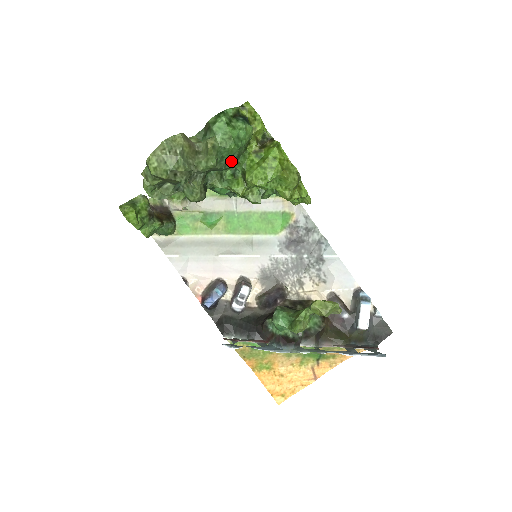
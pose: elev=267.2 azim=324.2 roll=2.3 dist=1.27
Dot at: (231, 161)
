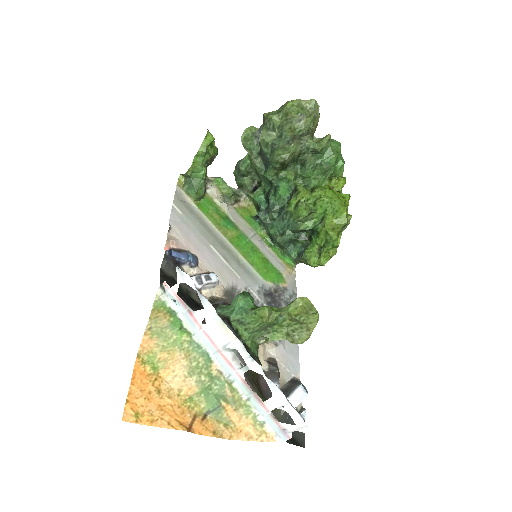
Dot at: (318, 170)
